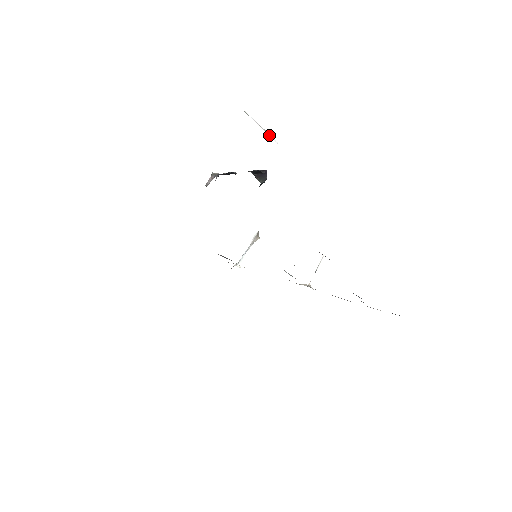
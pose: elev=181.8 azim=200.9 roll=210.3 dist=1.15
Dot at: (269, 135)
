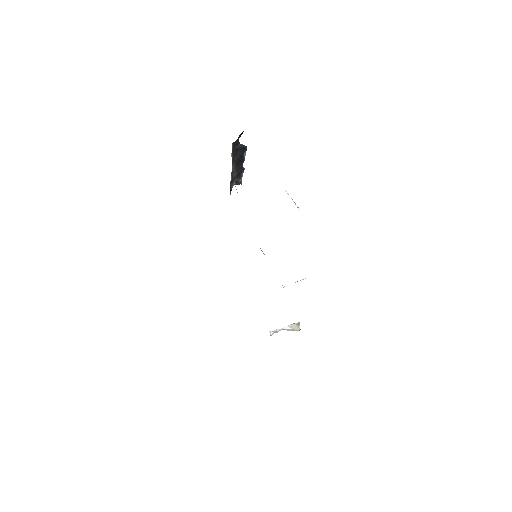
Dot at: (296, 205)
